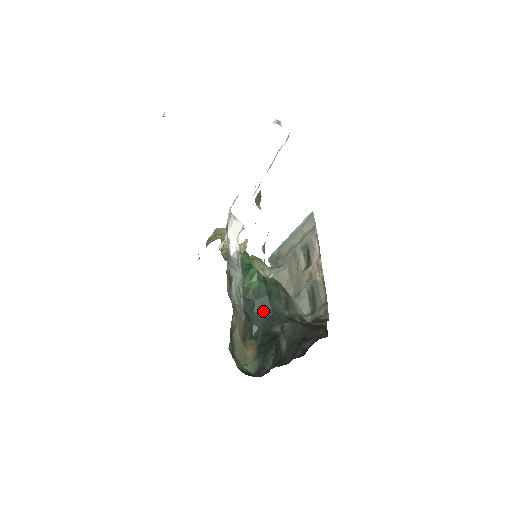
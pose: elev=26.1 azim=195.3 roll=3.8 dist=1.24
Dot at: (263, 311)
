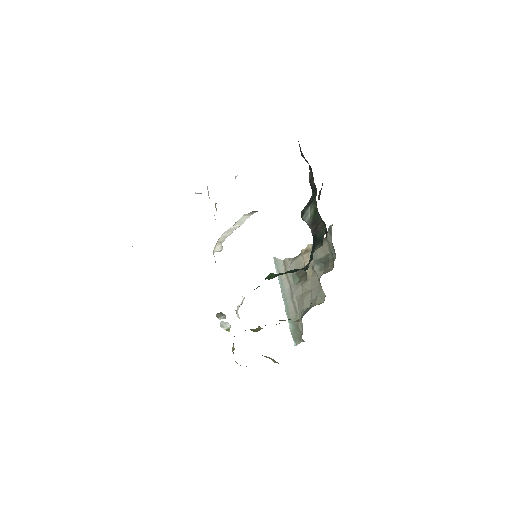
Dot at: (298, 270)
